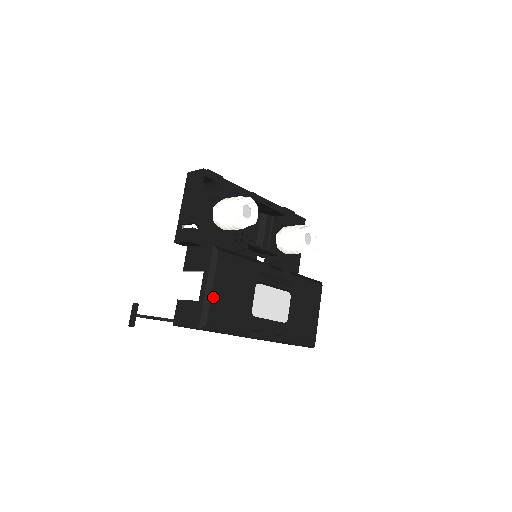
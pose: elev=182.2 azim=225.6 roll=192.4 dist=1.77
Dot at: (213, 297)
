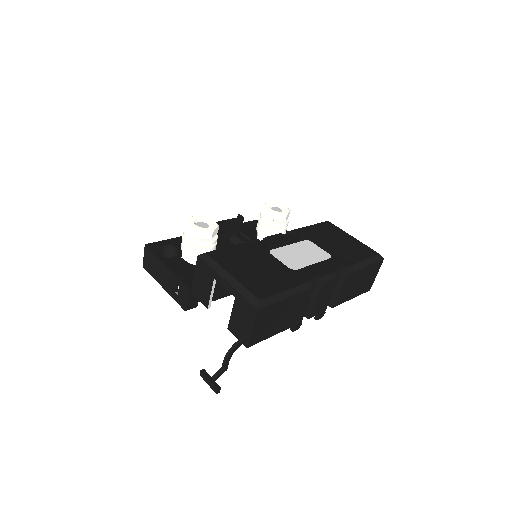
Dot at: (240, 281)
